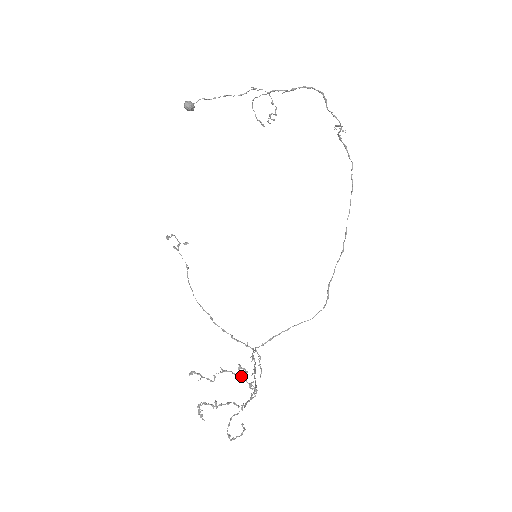
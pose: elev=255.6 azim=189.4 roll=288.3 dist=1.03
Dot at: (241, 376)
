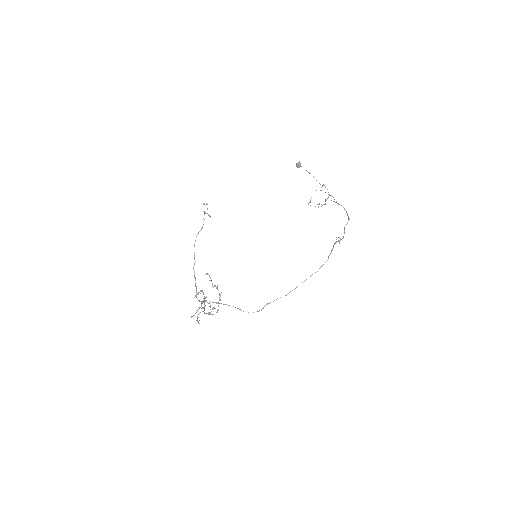
Dot at: occluded
